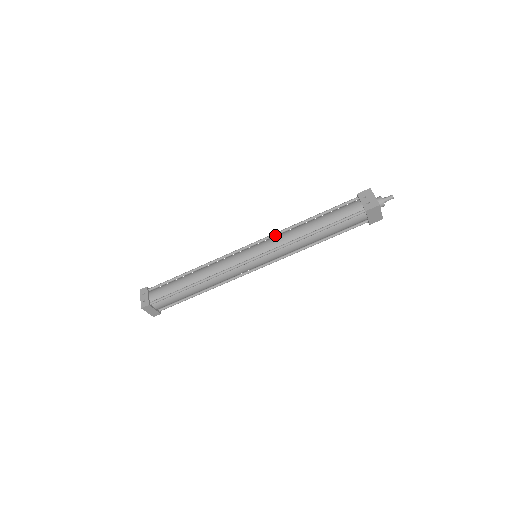
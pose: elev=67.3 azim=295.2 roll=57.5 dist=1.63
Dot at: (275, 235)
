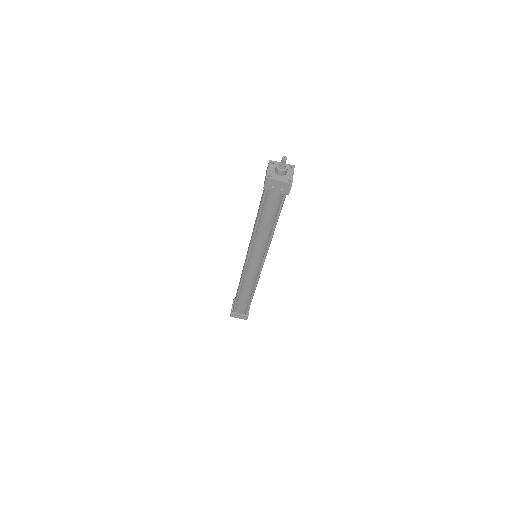
Dot at: (252, 247)
